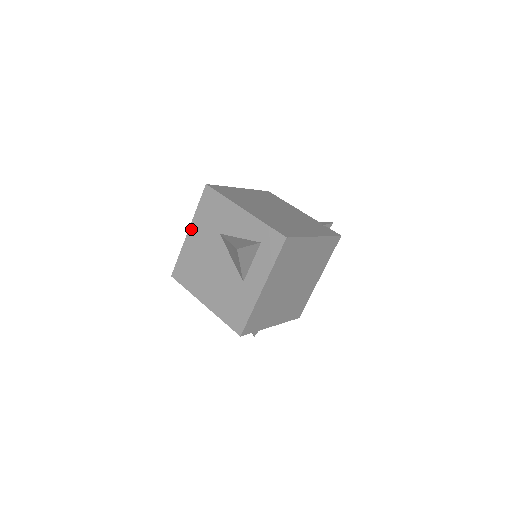
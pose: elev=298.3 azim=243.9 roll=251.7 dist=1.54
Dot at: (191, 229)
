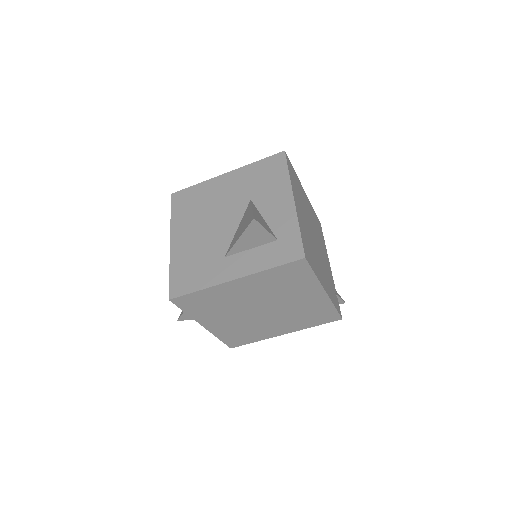
Dot at: (231, 173)
